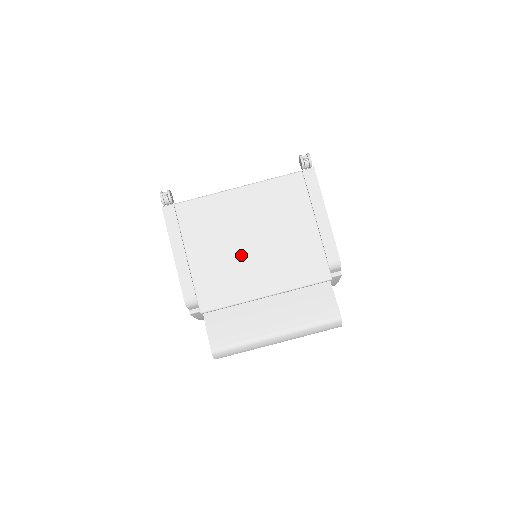
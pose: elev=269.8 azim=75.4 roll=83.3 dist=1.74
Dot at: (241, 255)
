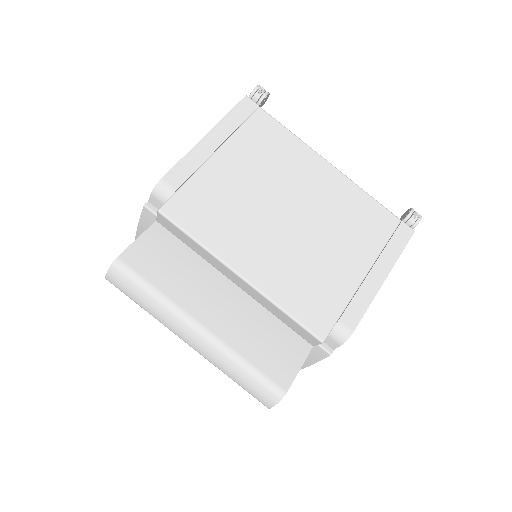
Dot at: (264, 213)
